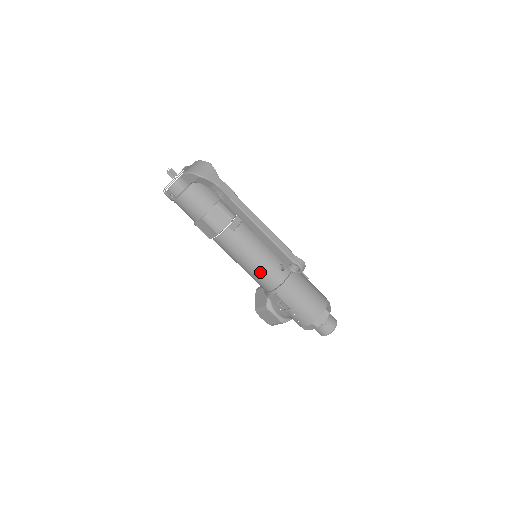
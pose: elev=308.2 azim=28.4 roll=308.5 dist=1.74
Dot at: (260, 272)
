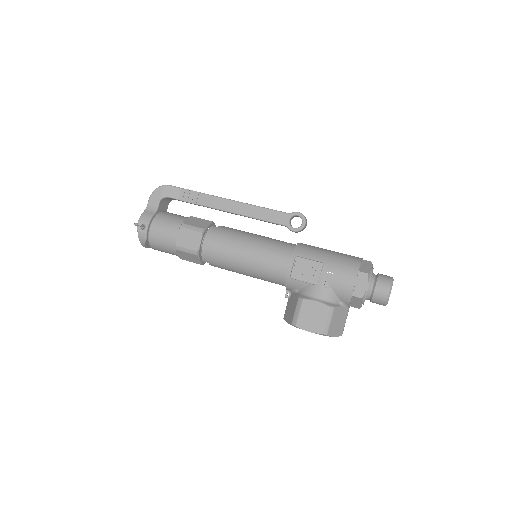
Dot at: (265, 248)
